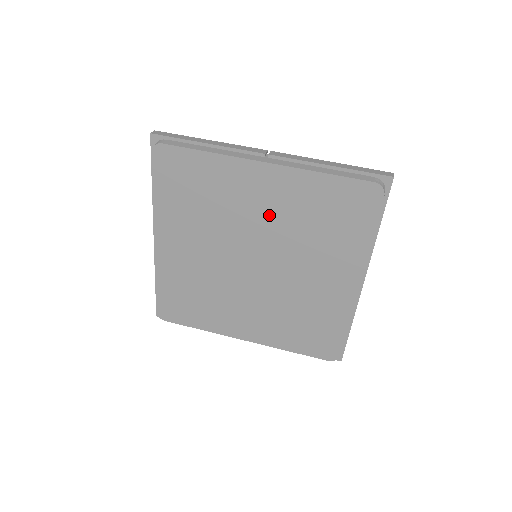
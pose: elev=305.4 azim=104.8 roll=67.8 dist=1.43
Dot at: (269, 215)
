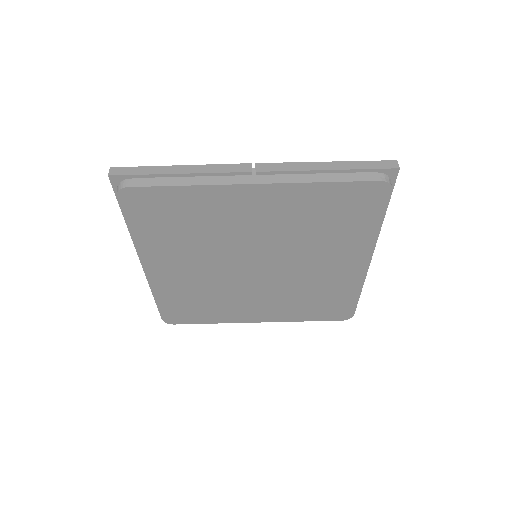
Dot at: (267, 227)
